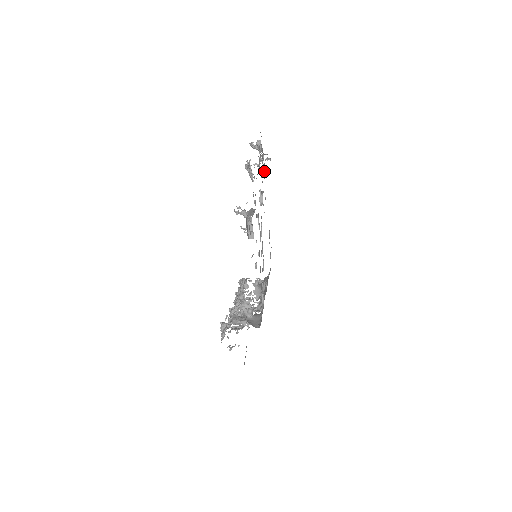
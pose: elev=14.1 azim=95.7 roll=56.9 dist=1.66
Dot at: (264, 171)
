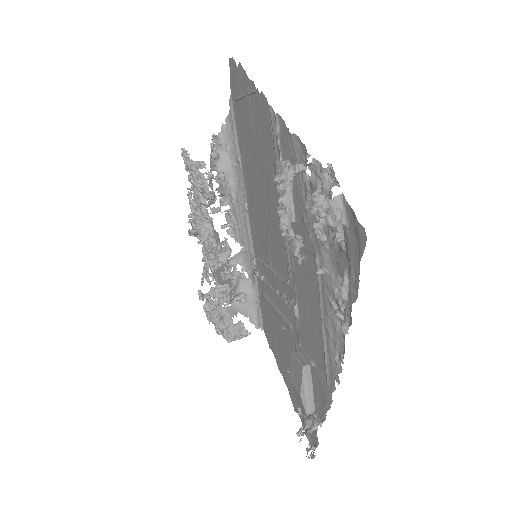
Dot at: (309, 176)
